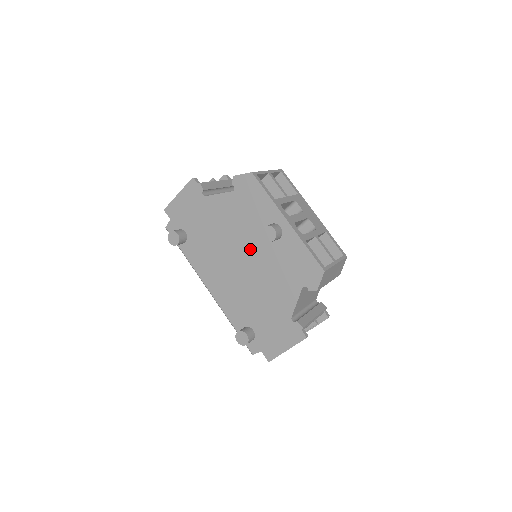
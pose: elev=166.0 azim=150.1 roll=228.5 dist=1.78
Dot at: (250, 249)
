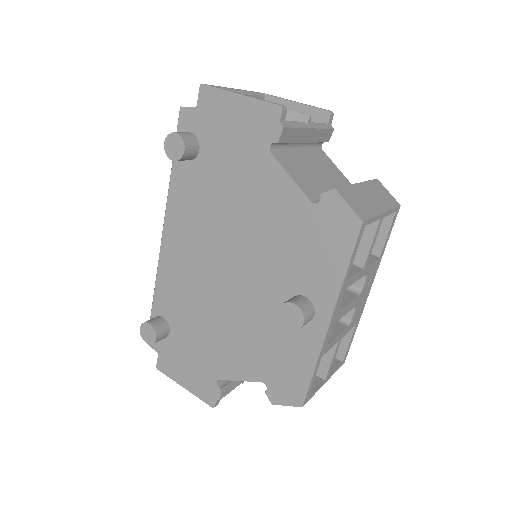
Dot at: (253, 279)
